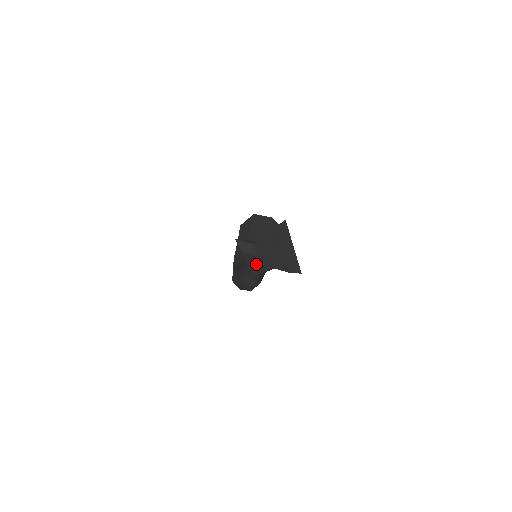
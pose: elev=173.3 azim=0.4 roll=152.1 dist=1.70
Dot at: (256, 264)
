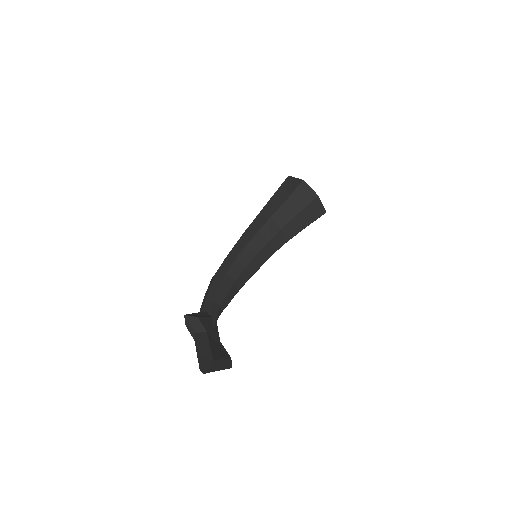
Dot at: occluded
